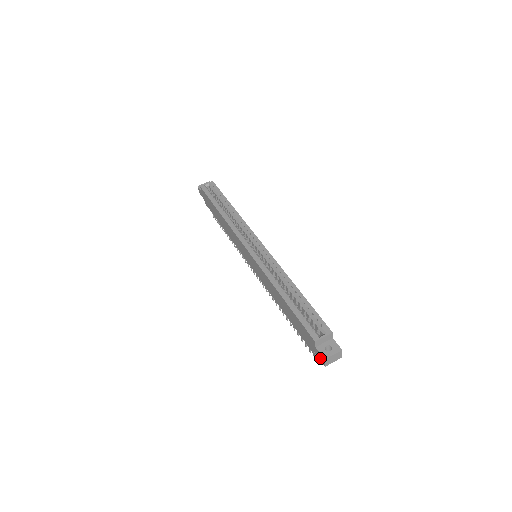
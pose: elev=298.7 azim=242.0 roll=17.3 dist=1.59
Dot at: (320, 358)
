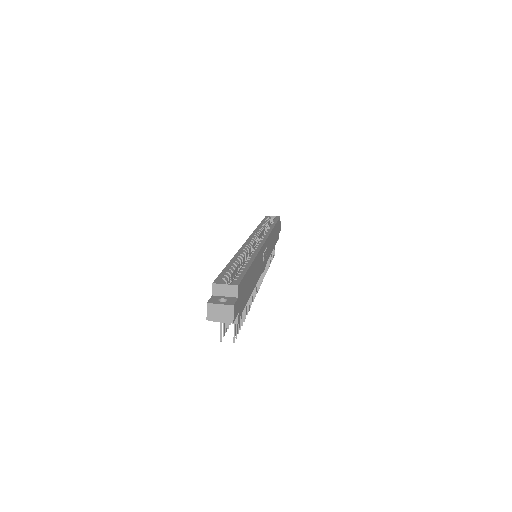
Dot at: occluded
